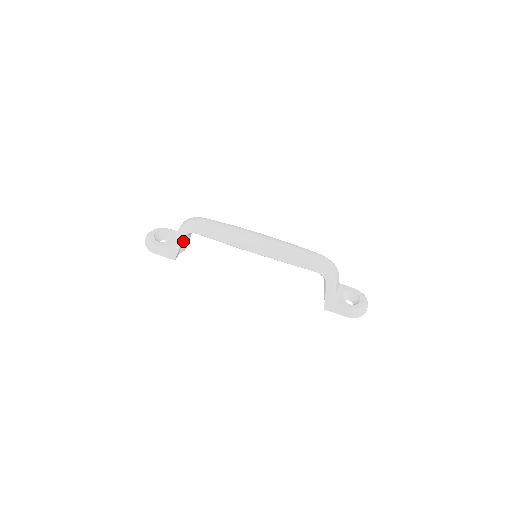
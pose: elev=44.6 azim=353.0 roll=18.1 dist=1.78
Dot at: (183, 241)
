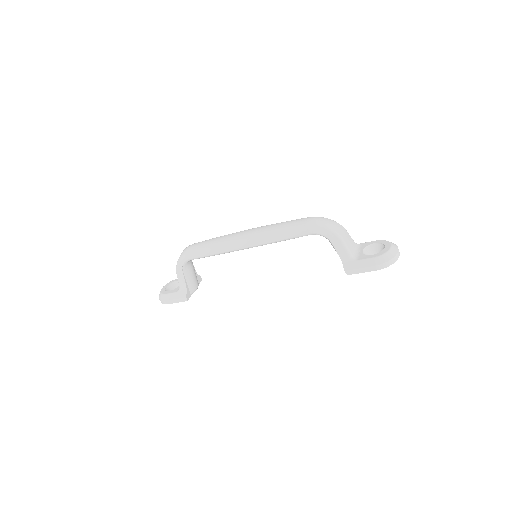
Dot at: (186, 277)
